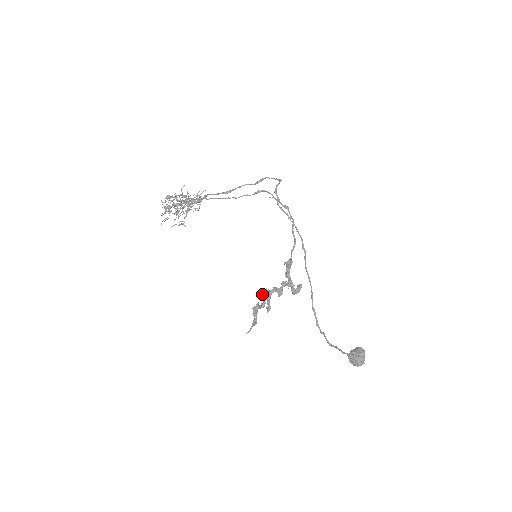
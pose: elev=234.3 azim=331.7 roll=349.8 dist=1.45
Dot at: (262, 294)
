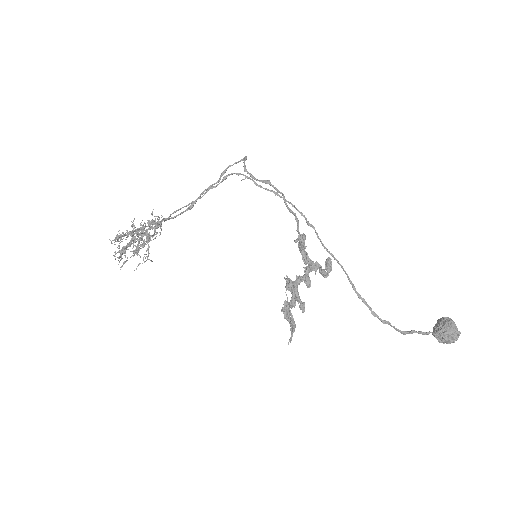
Dot at: occluded
